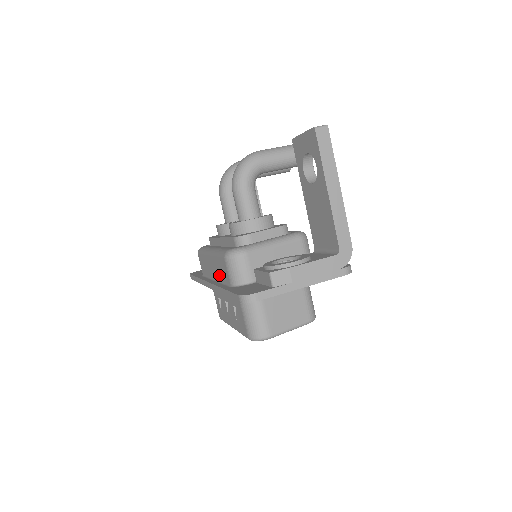
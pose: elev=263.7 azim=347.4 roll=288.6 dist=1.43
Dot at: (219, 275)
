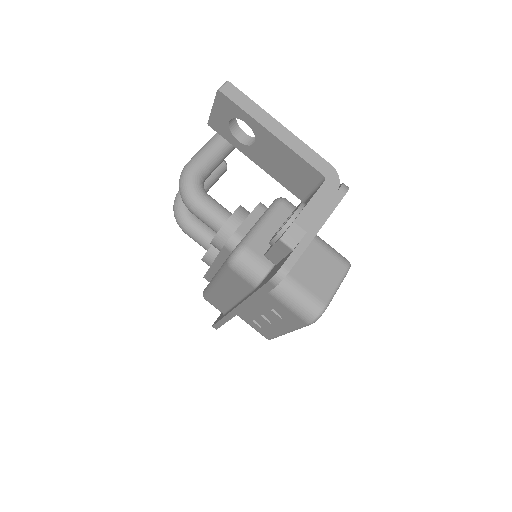
Dot at: (237, 292)
